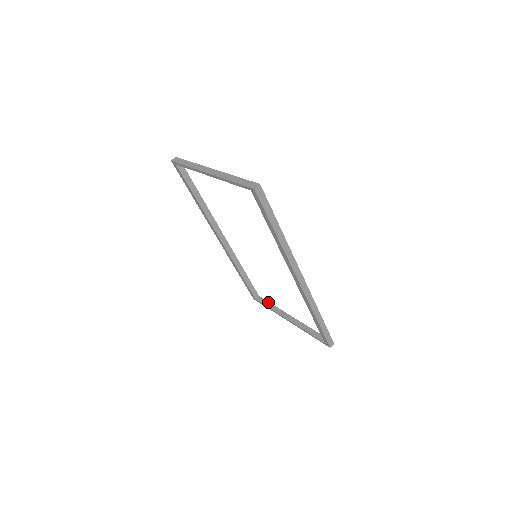
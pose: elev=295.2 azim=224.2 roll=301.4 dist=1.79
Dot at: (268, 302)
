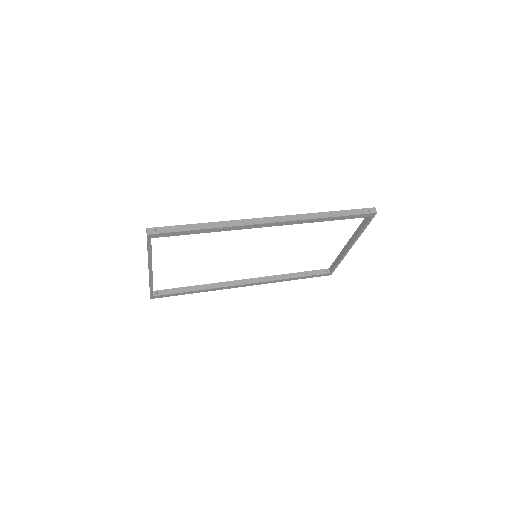
Dot at: (334, 262)
